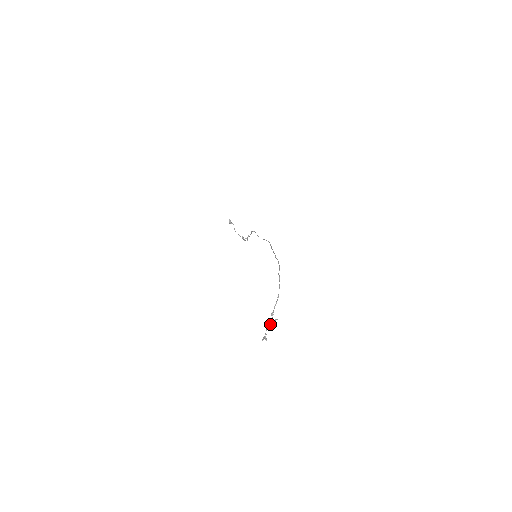
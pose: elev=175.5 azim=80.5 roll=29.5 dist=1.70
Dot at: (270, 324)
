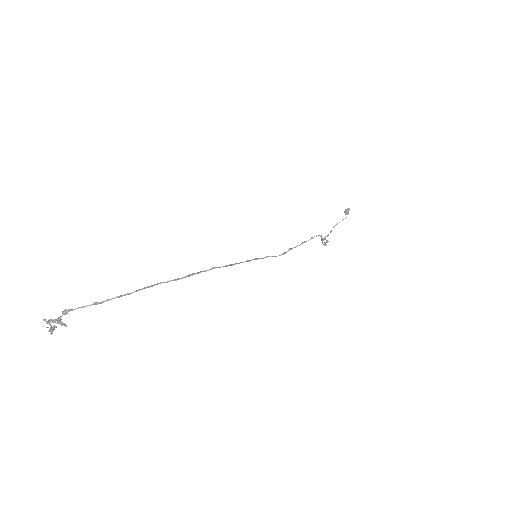
Dot at: (54, 319)
